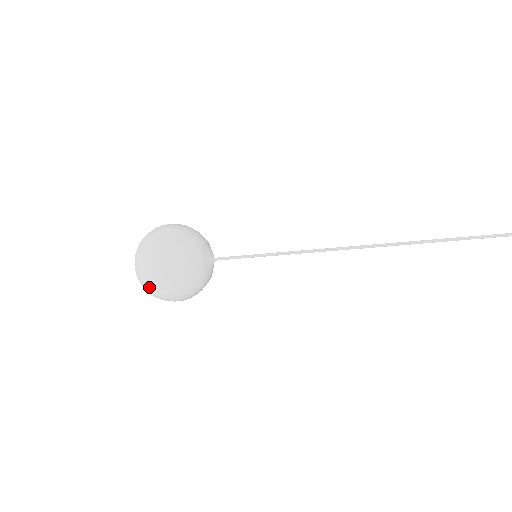
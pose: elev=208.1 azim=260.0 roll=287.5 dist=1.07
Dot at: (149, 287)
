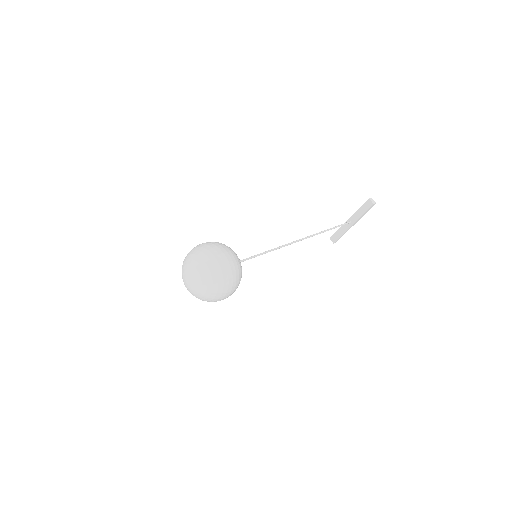
Dot at: (217, 296)
